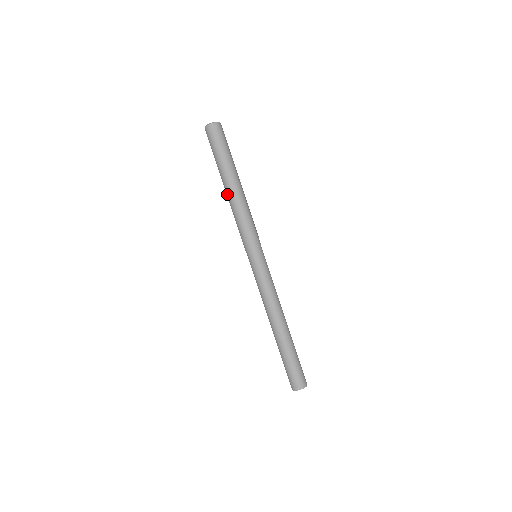
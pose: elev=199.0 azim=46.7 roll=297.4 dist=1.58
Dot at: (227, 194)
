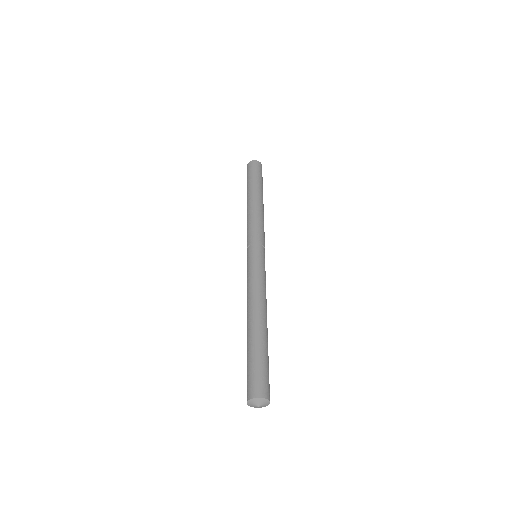
Dot at: (251, 201)
